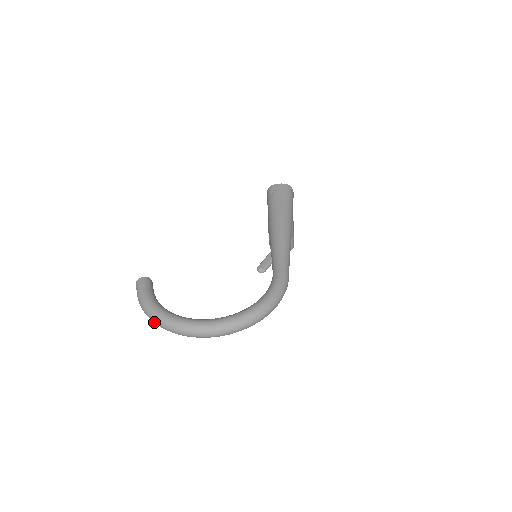
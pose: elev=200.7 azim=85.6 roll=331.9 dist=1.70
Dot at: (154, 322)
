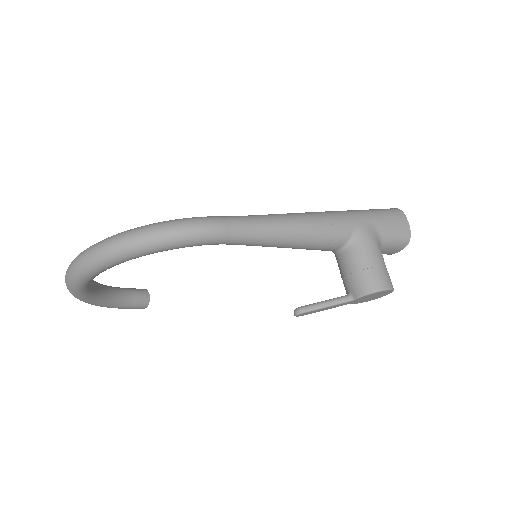
Dot at: occluded
